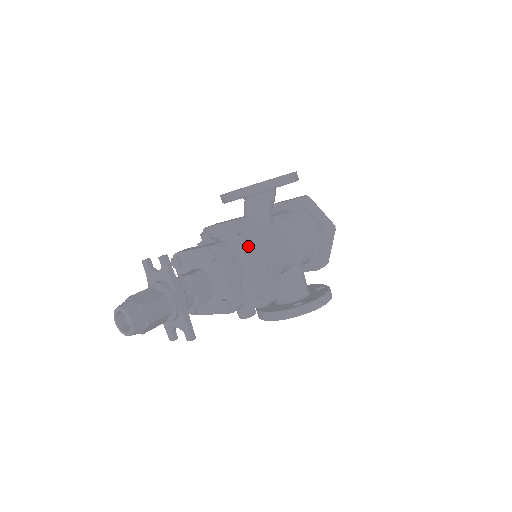
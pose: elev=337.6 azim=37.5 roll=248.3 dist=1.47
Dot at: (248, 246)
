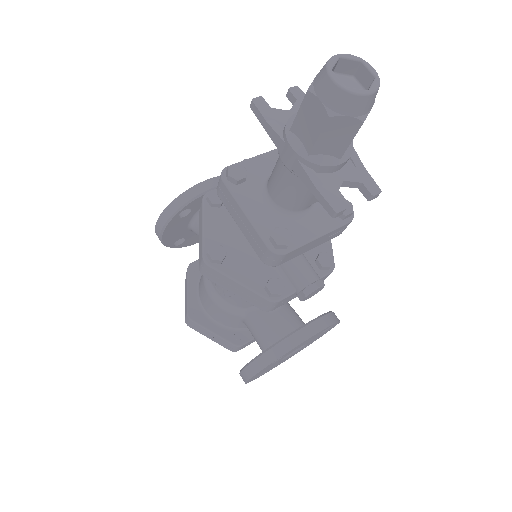
Dot at: occluded
